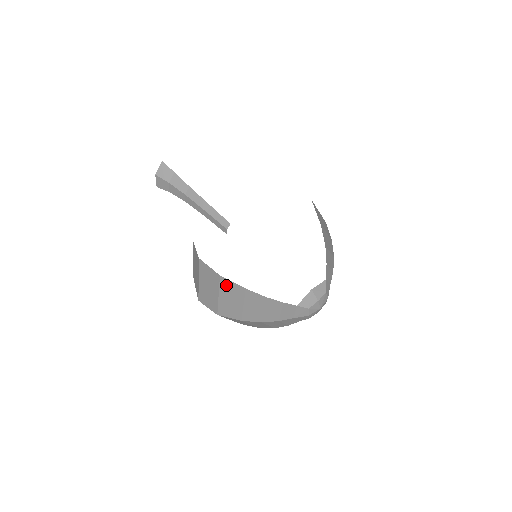
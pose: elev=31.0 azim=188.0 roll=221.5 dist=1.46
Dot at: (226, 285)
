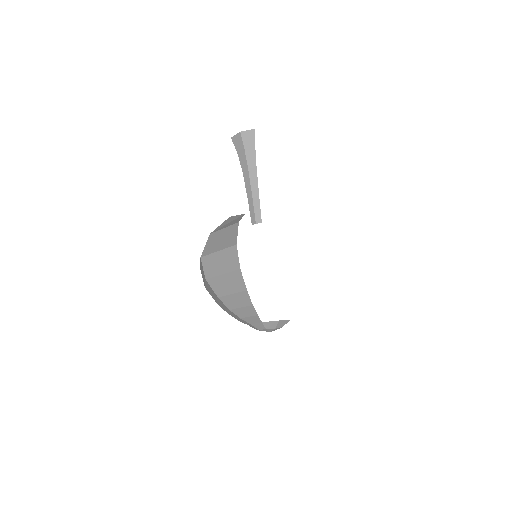
Dot at: (237, 276)
